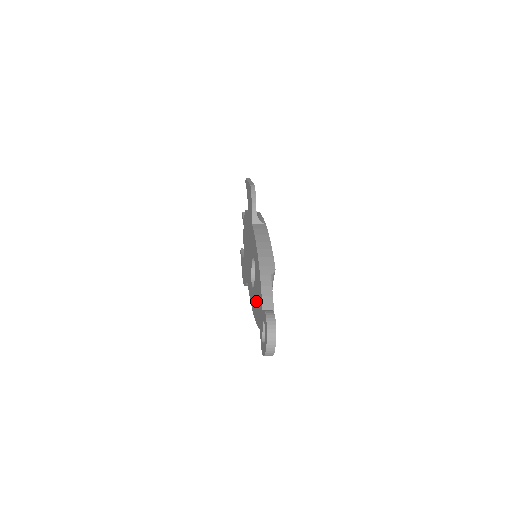
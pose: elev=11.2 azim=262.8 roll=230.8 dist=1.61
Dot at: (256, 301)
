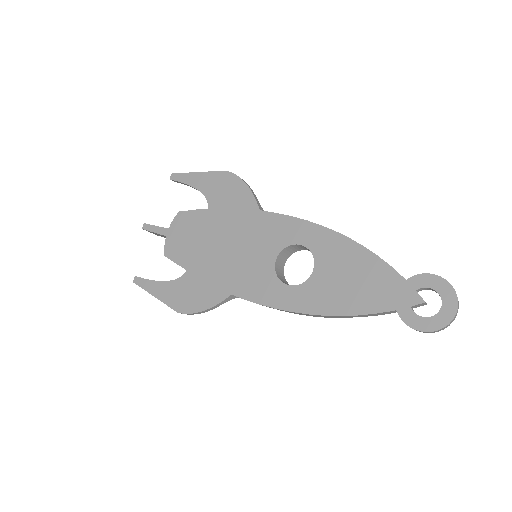
Dot at: (343, 288)
